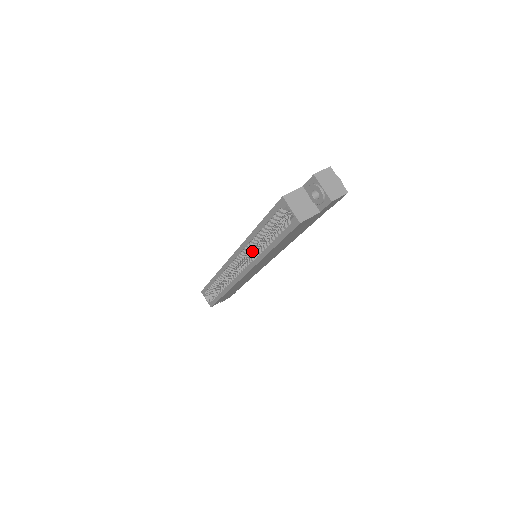
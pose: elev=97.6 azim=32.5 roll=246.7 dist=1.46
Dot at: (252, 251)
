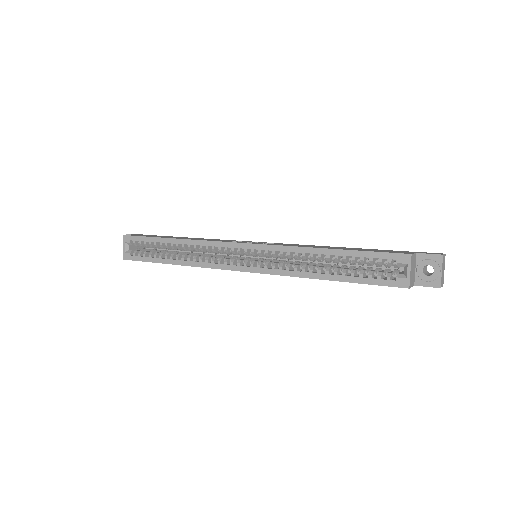
Dot at: (280, 257)
